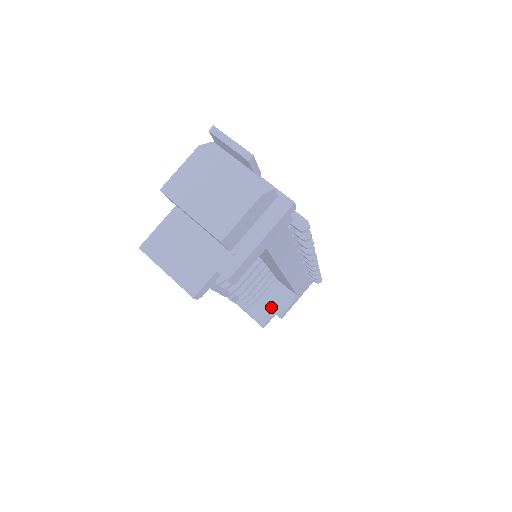
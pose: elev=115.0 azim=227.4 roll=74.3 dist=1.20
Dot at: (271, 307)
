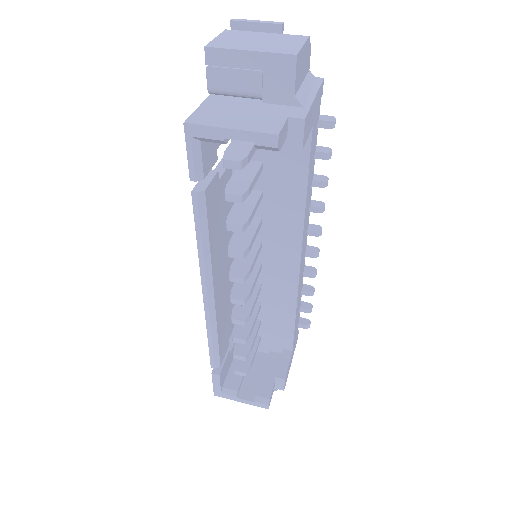
Dot at: (267, 377)
